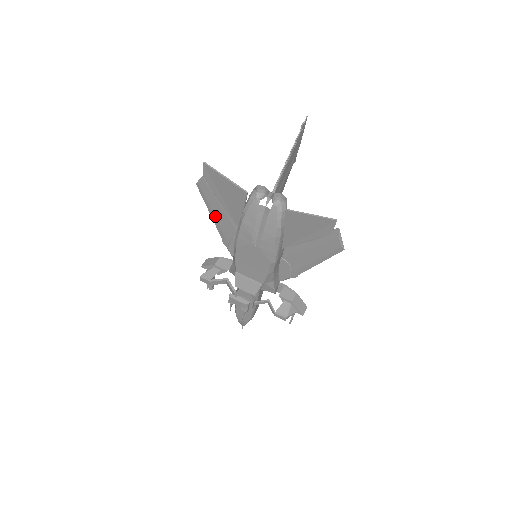
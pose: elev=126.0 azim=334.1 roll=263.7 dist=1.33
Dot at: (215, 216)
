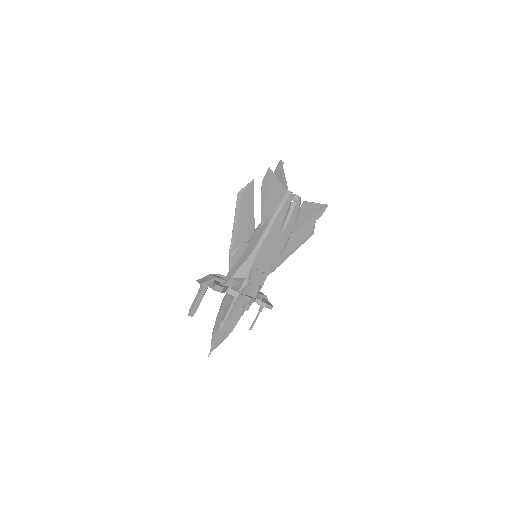
Dot at: (238, 223)
